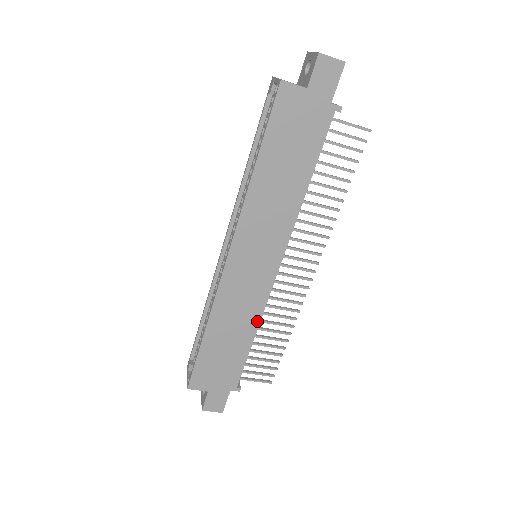
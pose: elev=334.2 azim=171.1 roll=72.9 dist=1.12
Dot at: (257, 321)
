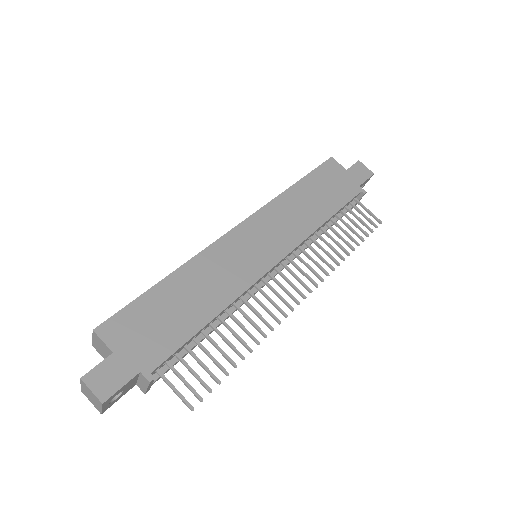
Dot at: (228, 301)
